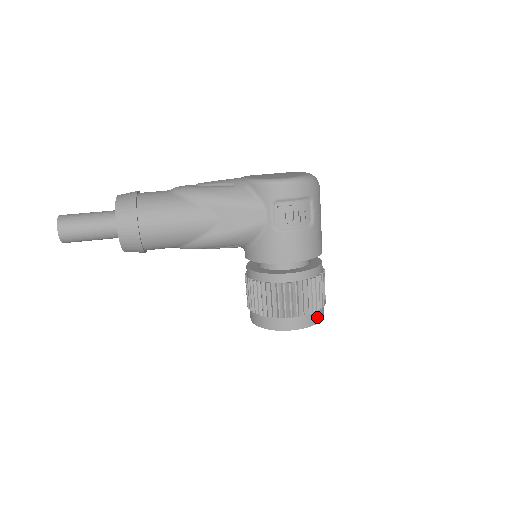
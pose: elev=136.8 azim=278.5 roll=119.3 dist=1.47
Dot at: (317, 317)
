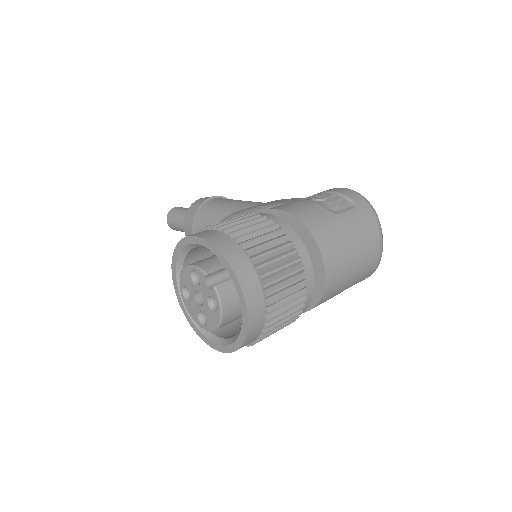
Dot at: (234, 255)
